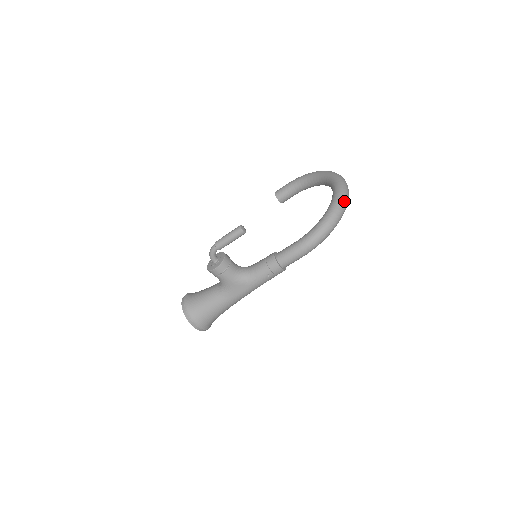
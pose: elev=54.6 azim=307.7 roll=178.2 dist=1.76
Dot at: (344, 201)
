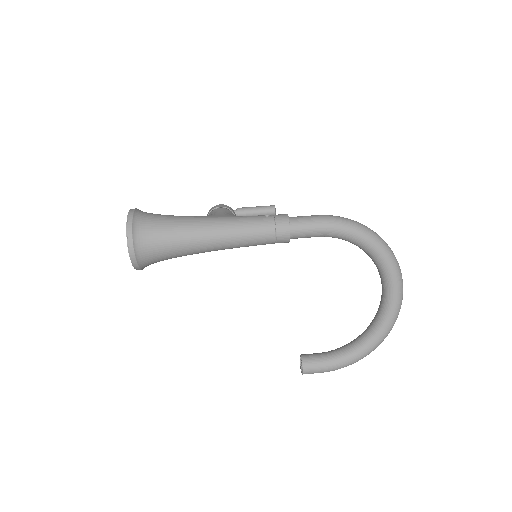
Dot at: occluded
